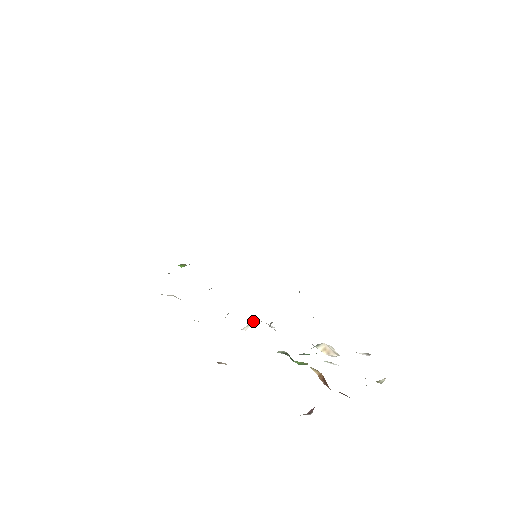
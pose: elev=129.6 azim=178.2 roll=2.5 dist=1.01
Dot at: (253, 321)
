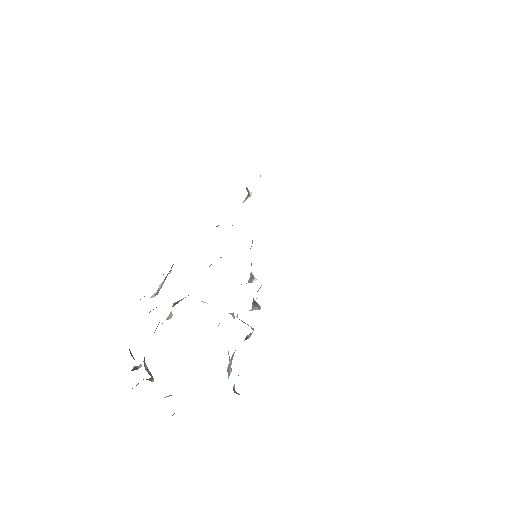
Dot at: occluded
